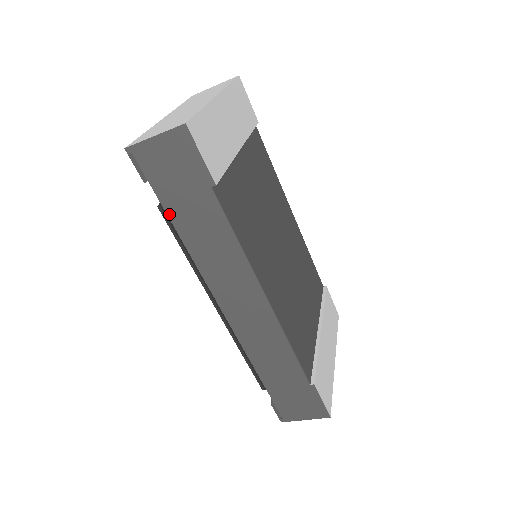
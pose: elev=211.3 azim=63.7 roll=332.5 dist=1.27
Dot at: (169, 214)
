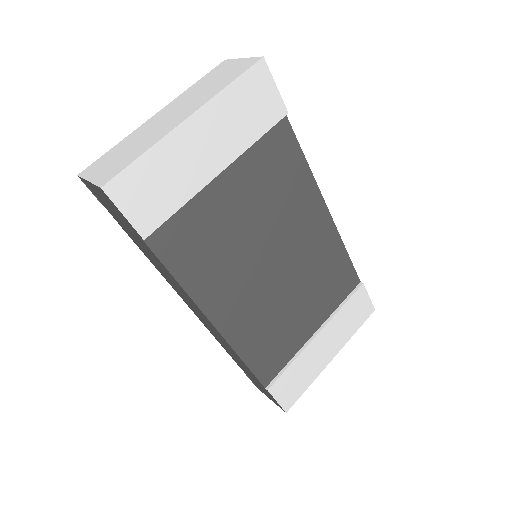
Dot at: (127, 233)
